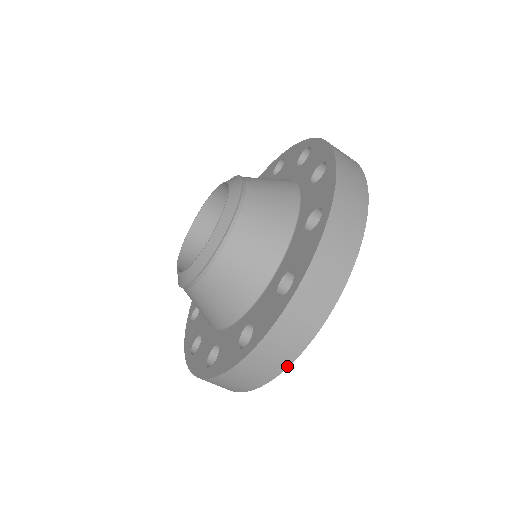
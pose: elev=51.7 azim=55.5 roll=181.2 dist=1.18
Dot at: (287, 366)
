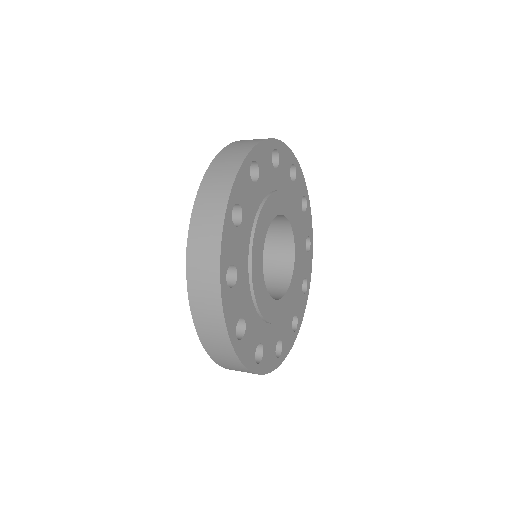
Dot at: (251, 372)
